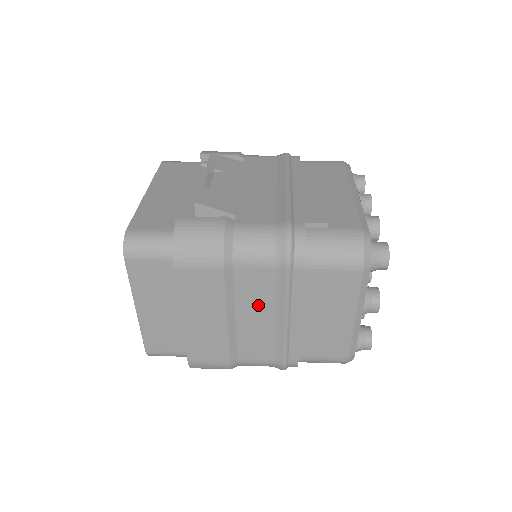
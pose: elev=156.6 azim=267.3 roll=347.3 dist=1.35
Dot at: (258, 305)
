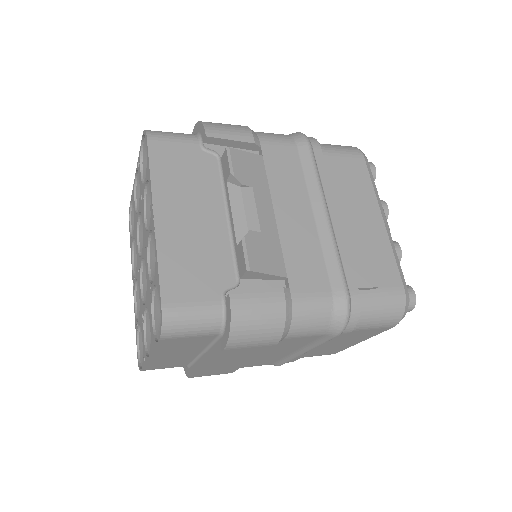
Dot at: (287, 349)
